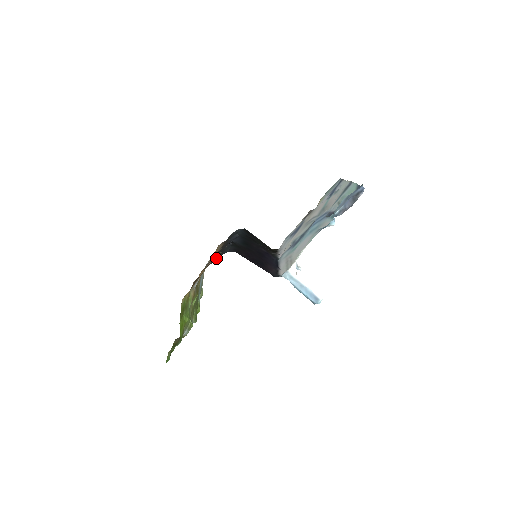
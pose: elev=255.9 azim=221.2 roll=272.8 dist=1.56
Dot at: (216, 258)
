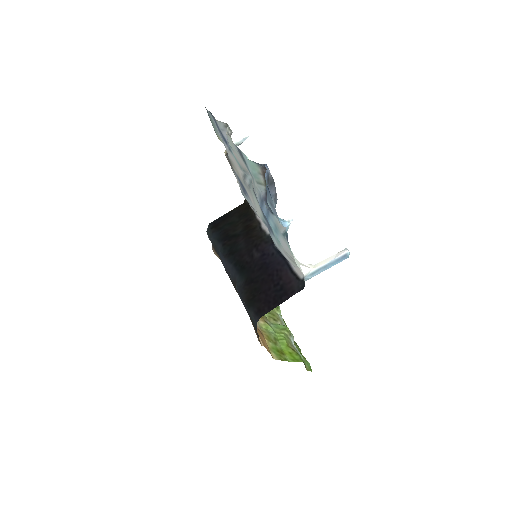
Dot at: occluded
